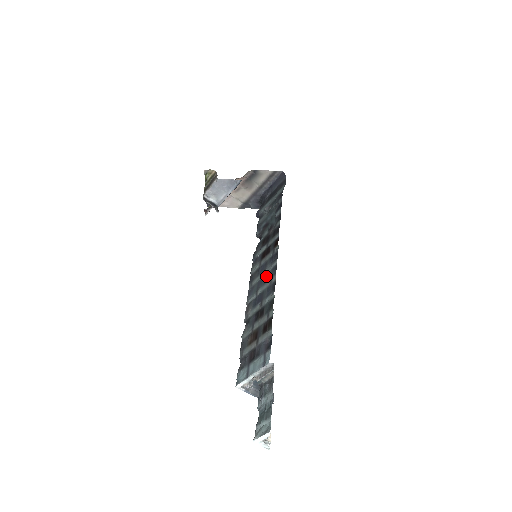
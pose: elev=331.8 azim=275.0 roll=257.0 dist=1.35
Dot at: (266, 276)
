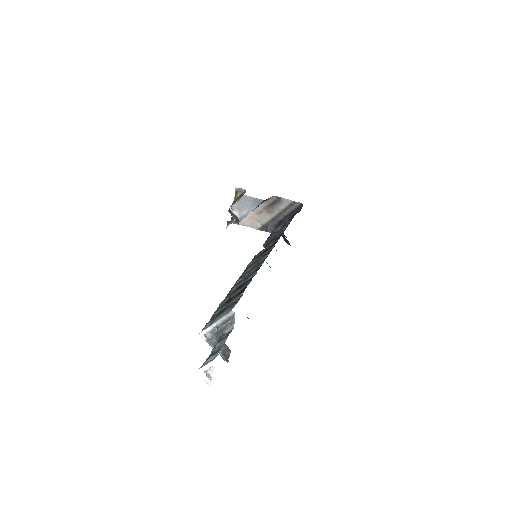
Dot at: (257, 264)
